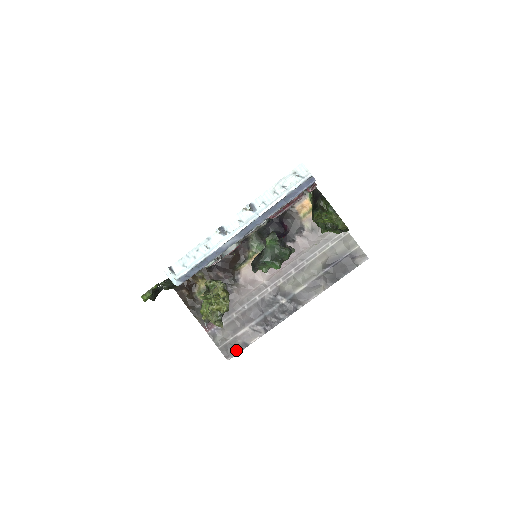
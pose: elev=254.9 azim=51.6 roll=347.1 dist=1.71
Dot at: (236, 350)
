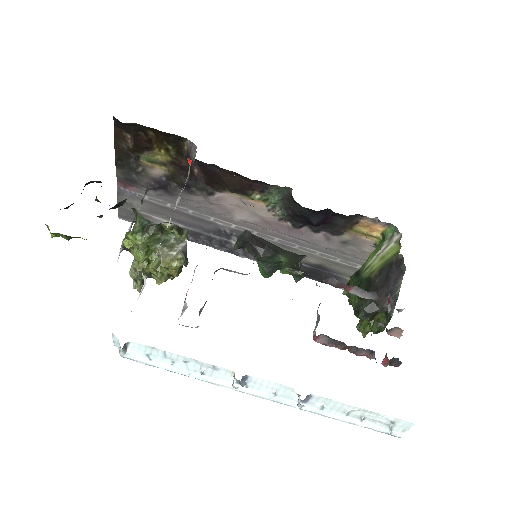
Dot at: occluded
